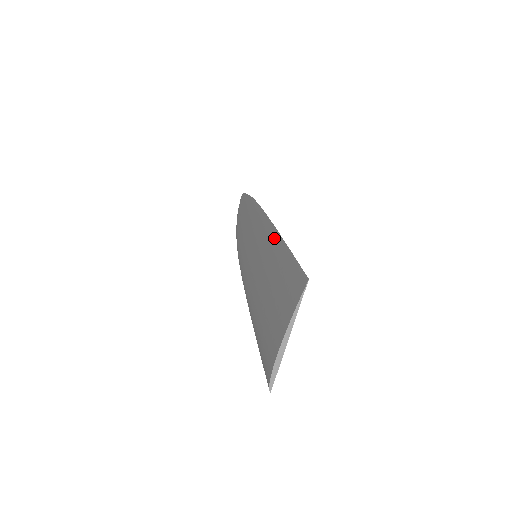
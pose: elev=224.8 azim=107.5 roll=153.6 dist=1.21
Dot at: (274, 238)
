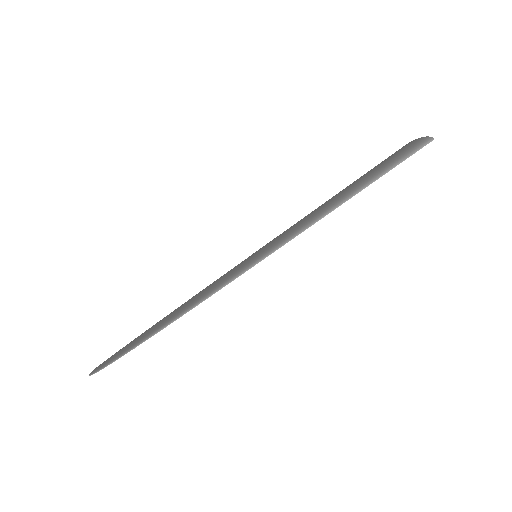
Dot at: occluded
